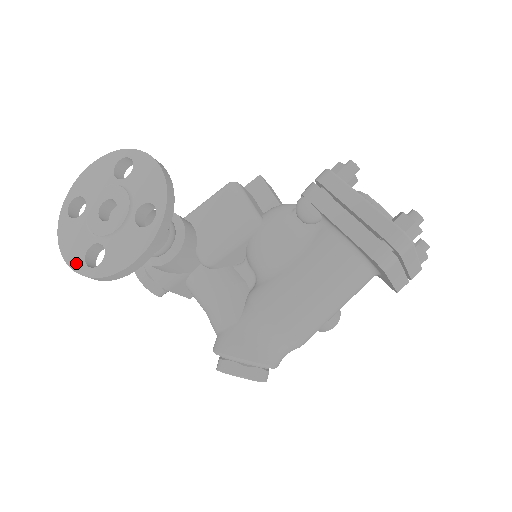
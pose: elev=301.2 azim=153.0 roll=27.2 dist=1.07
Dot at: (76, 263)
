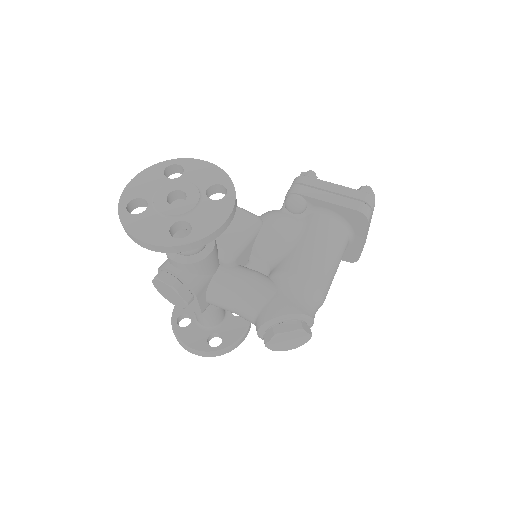
Dot at: (162, 240)
